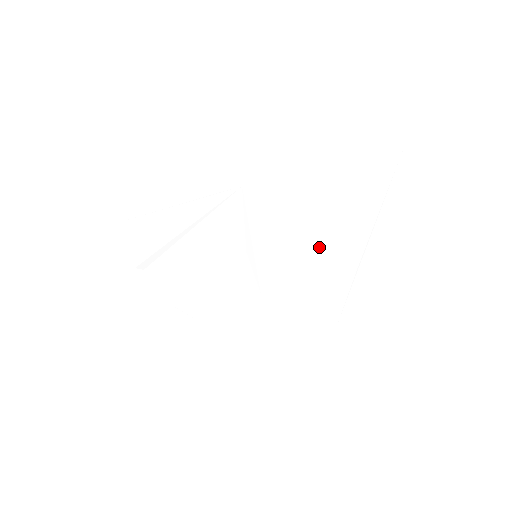
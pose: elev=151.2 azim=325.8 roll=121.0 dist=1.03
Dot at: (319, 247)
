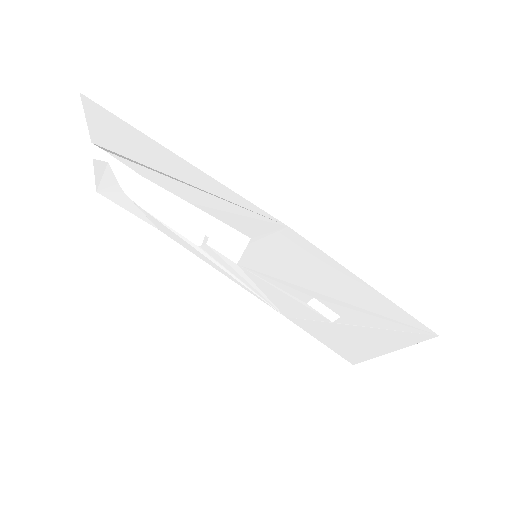
Dot at: (317, 297)
